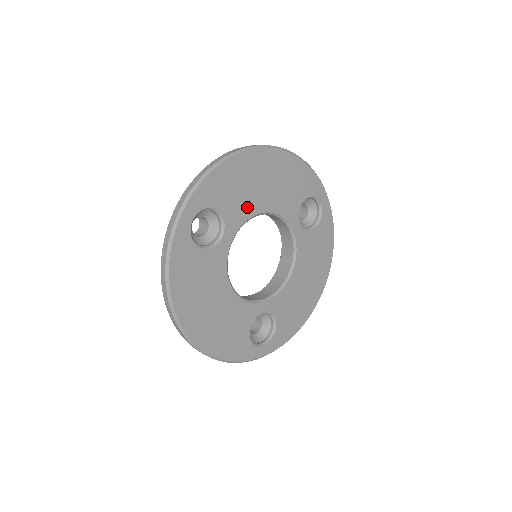
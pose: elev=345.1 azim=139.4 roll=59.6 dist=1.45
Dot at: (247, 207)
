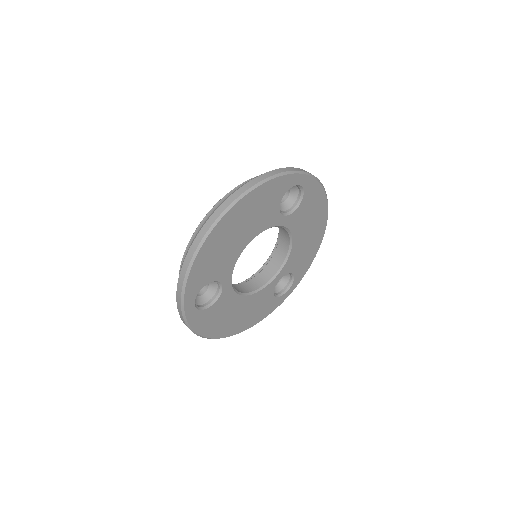
Dot at: (231, 257)
